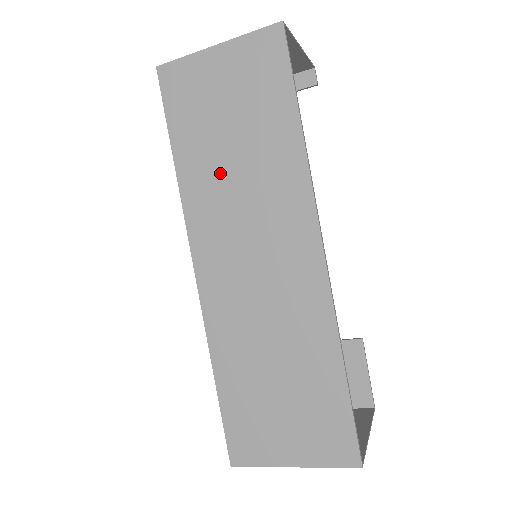
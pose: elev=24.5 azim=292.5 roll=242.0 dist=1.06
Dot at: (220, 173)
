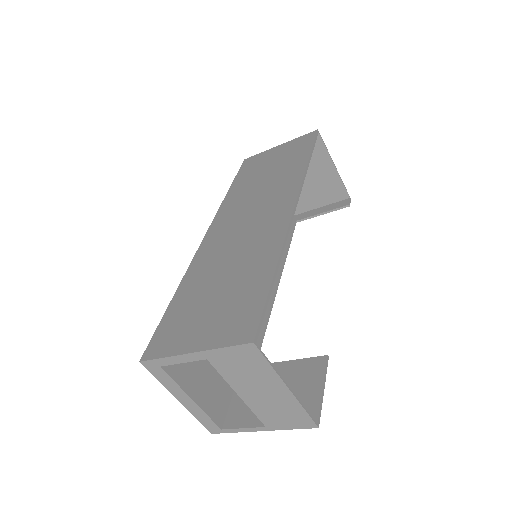
Dot at: (251, 188)
